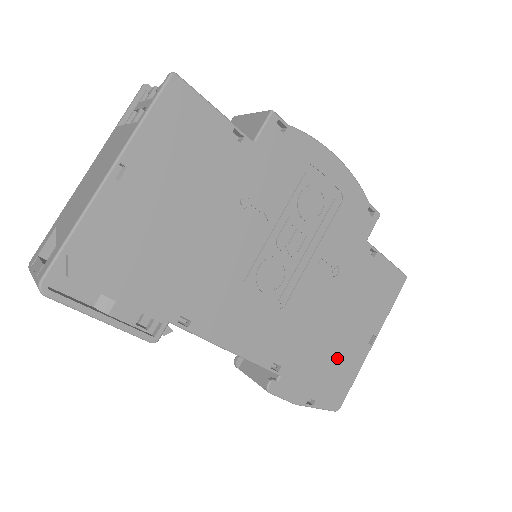
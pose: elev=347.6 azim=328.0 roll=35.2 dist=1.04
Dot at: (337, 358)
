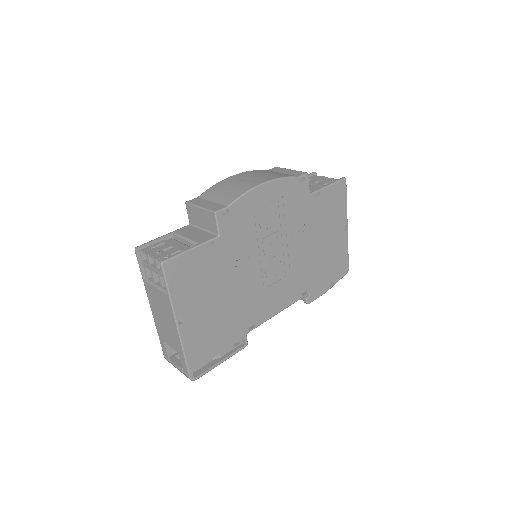
Dot at: (332, 256)
